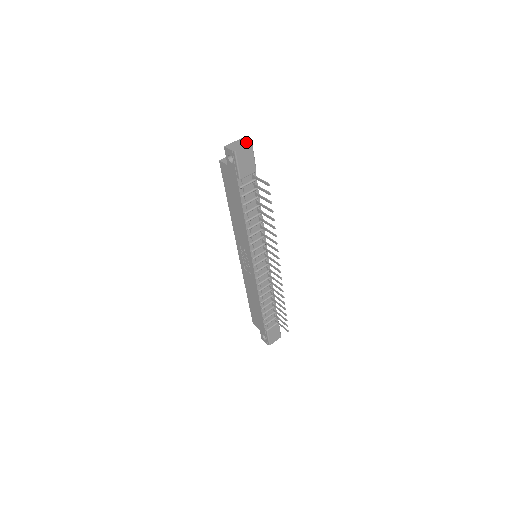
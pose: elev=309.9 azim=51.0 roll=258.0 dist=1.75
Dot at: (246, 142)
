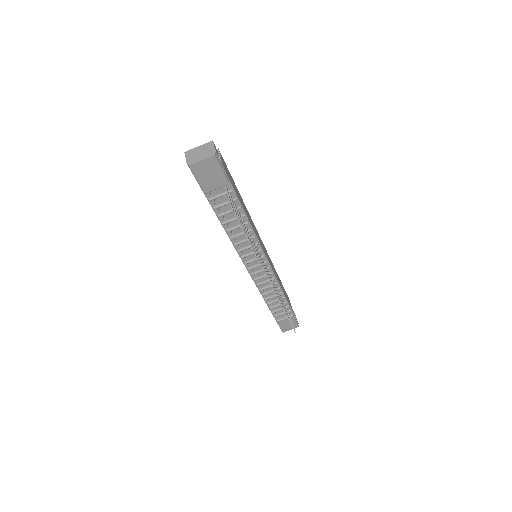
Dot at: (209, 151)
